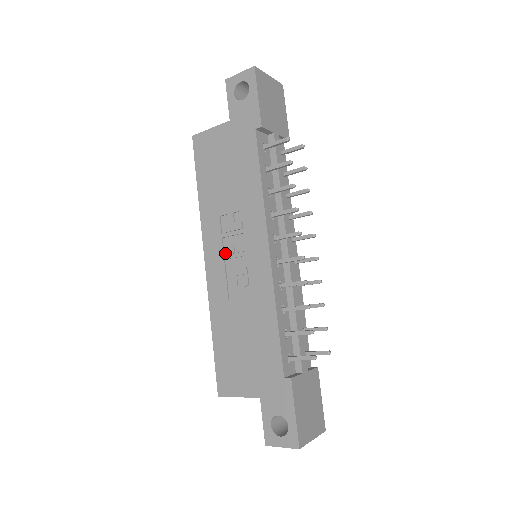
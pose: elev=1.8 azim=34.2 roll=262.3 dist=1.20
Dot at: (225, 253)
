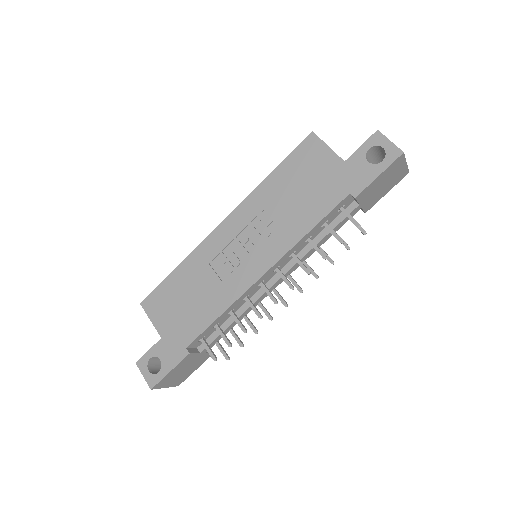
Dot at: (239, 235)
